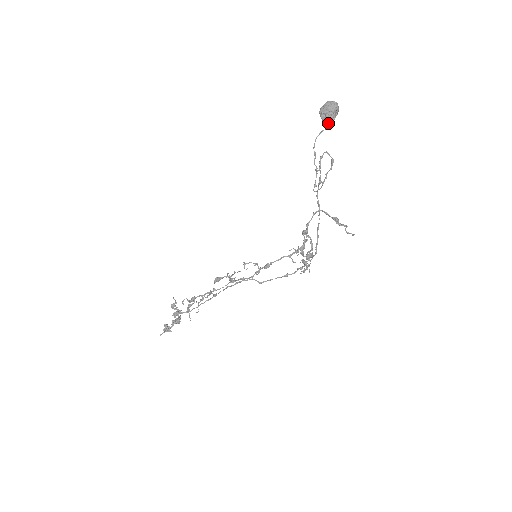
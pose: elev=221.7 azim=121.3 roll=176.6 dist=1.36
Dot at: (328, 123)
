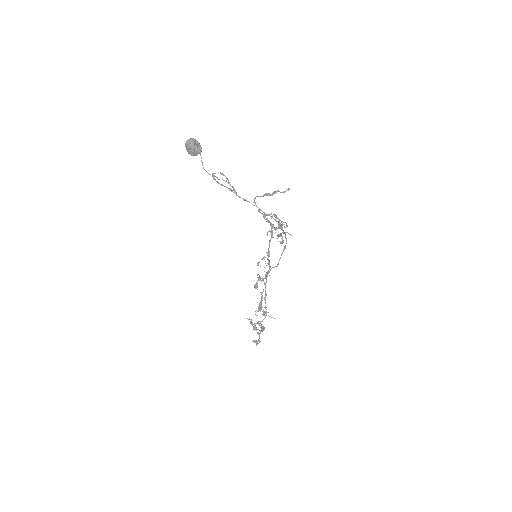
Dot at: occluded
